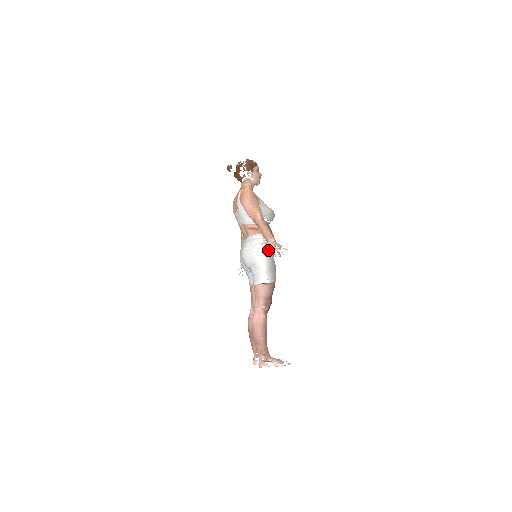
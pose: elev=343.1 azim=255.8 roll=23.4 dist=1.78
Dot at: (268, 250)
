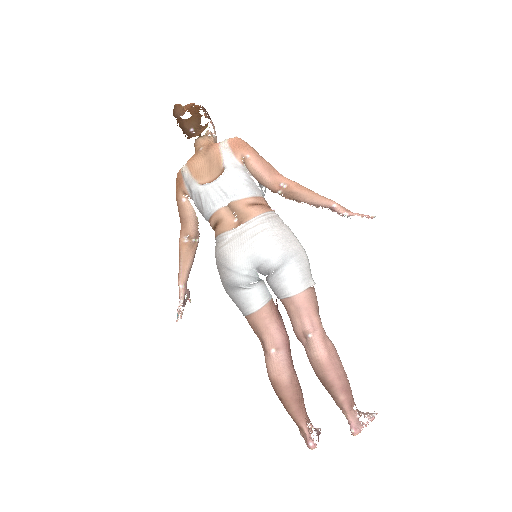
Dot at: occluded
